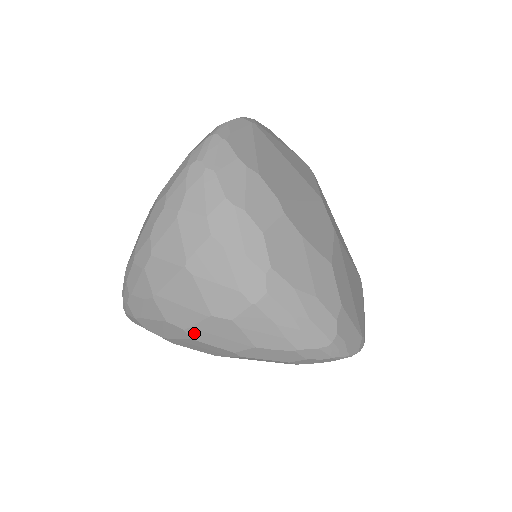
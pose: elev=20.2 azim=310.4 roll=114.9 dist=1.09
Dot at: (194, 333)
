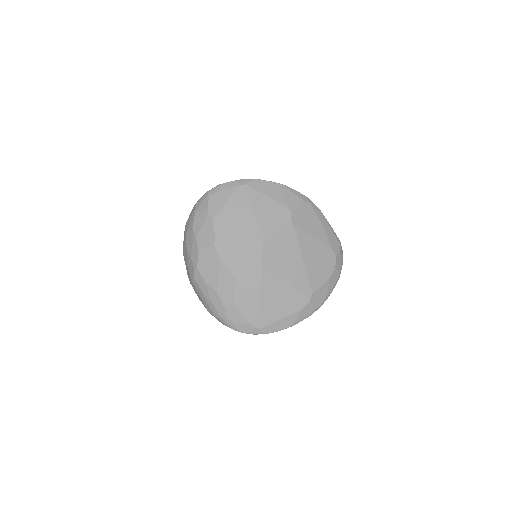
Dot at: occluded
